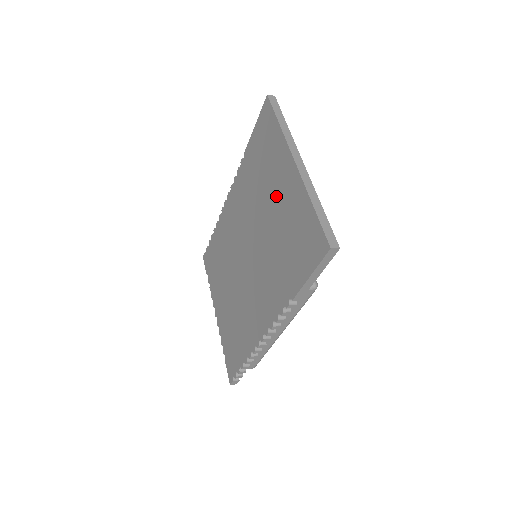
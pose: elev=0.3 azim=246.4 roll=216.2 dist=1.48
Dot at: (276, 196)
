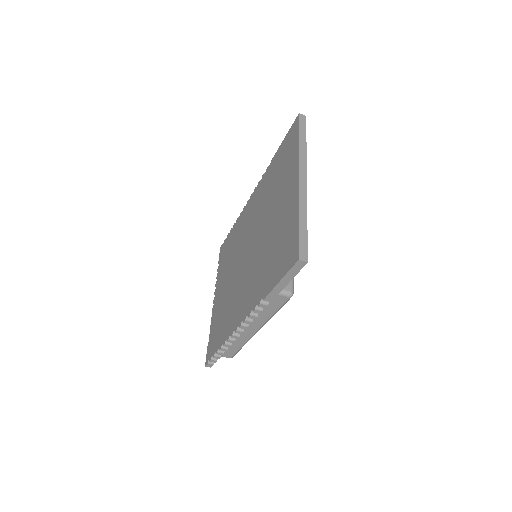
Dot at: (279, 205)
